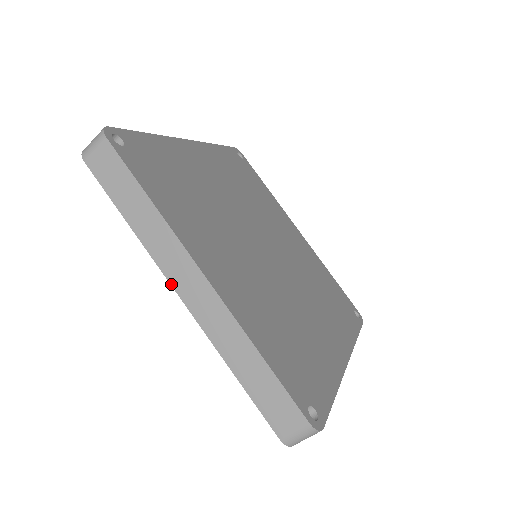
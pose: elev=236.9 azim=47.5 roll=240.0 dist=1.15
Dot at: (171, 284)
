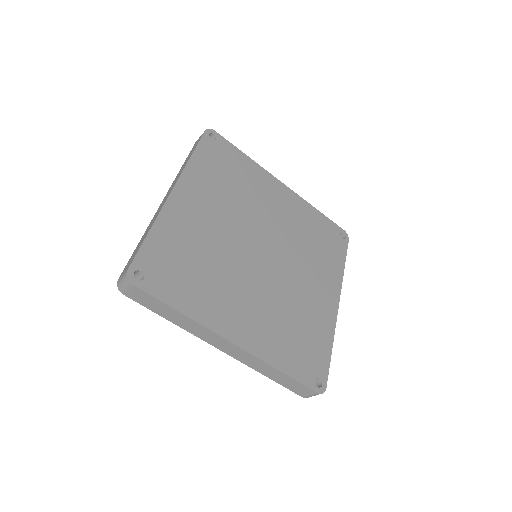
Dot at: (212, 345)
